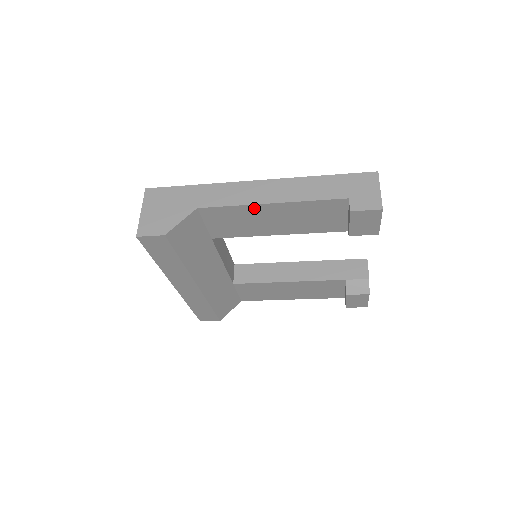
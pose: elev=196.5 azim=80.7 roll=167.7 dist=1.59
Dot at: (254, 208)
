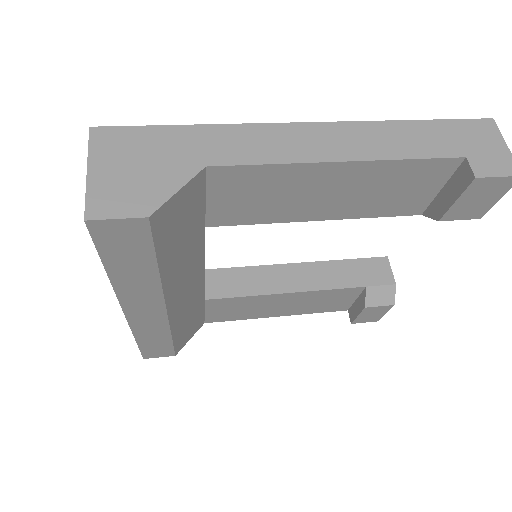
Dot at: (308, 170)
